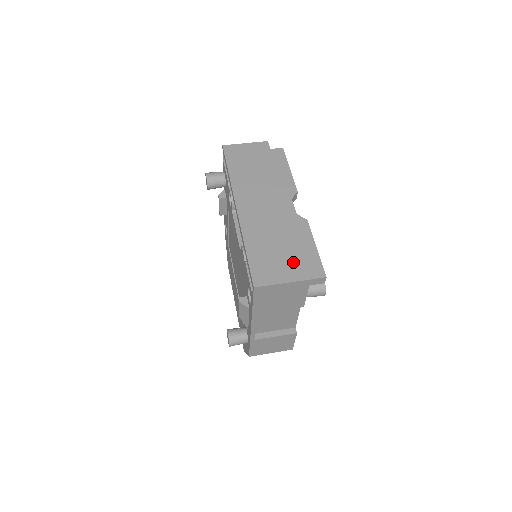
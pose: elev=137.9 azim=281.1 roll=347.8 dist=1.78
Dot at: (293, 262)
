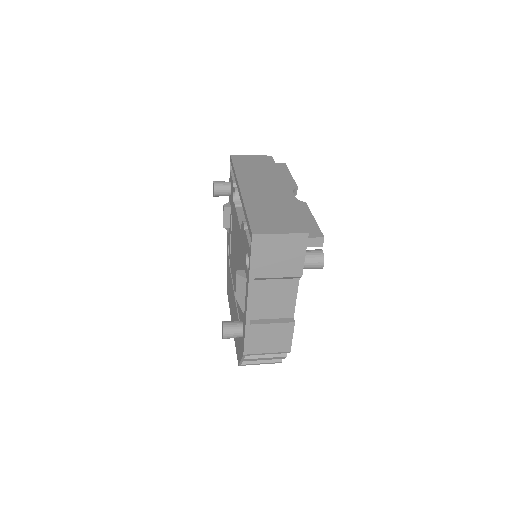
Dot at: (292, 222)
